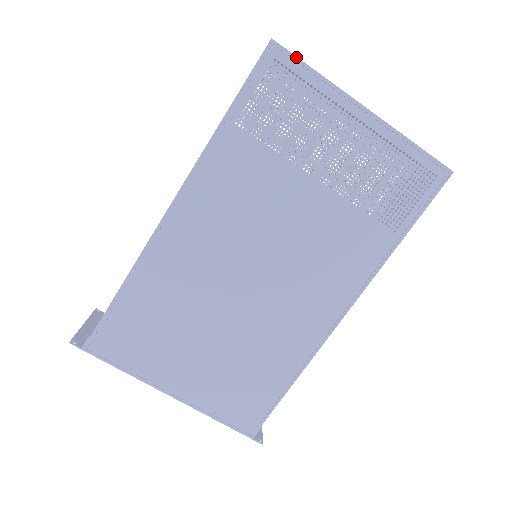
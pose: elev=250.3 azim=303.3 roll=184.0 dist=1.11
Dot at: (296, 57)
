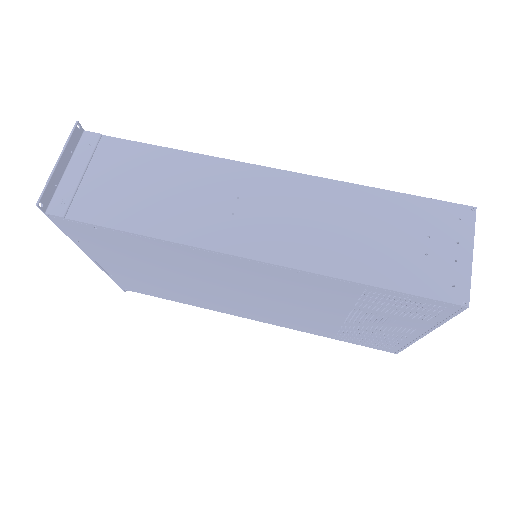
Dot at: occluded
